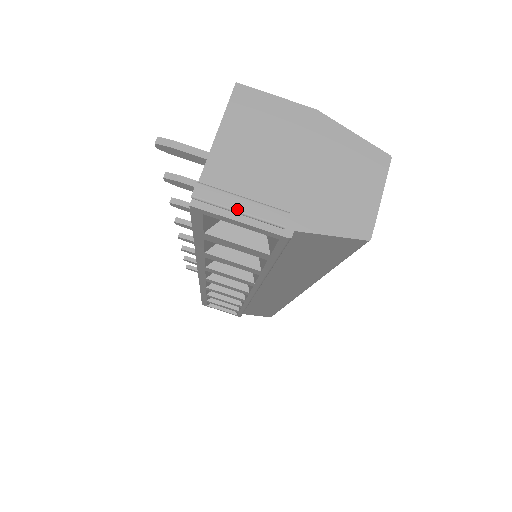
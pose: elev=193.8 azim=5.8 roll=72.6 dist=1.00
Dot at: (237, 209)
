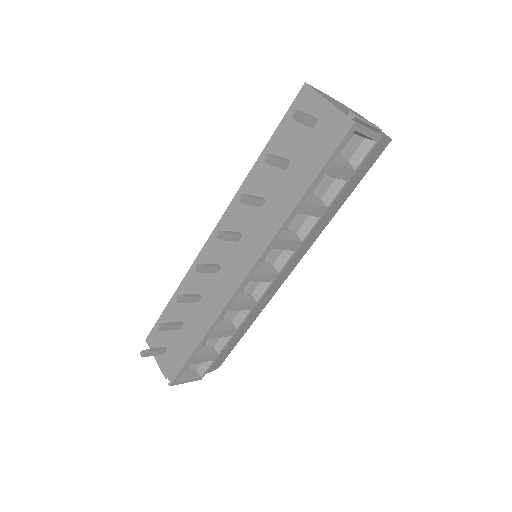
Dot at: (368, 122)
